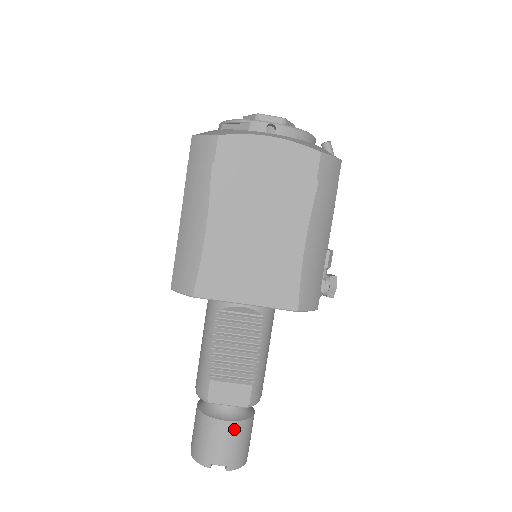
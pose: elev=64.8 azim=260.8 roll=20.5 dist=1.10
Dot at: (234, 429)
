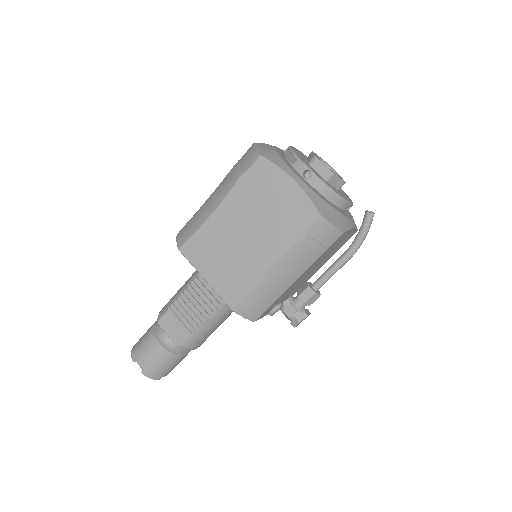
Dot at: (161, 352)
